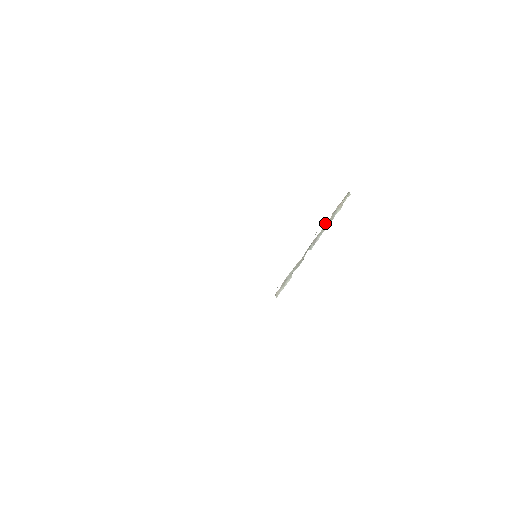
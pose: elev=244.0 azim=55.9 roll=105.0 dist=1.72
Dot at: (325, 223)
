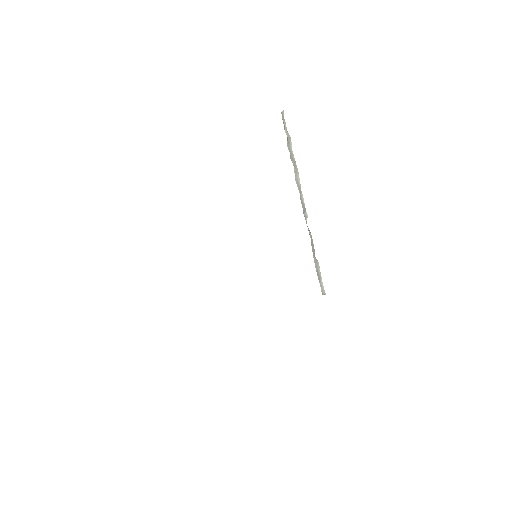
Dot at: (295, 180)
